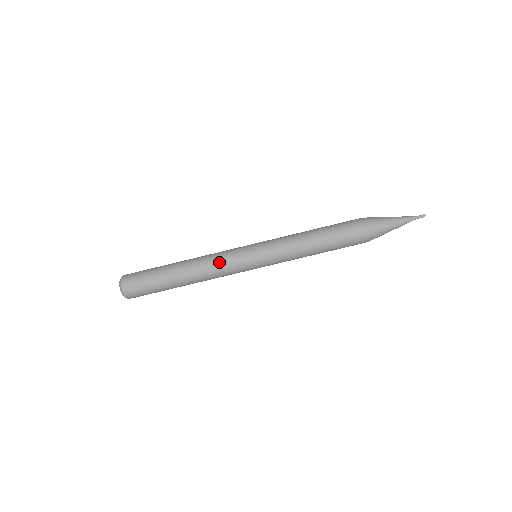
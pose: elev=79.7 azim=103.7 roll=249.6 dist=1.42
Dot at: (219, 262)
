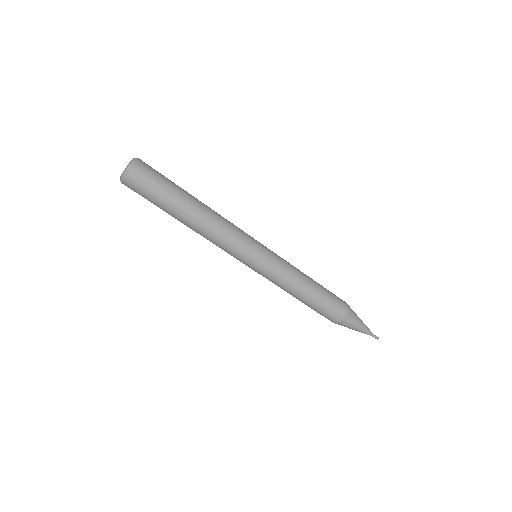
Dot at: (221, 246)
